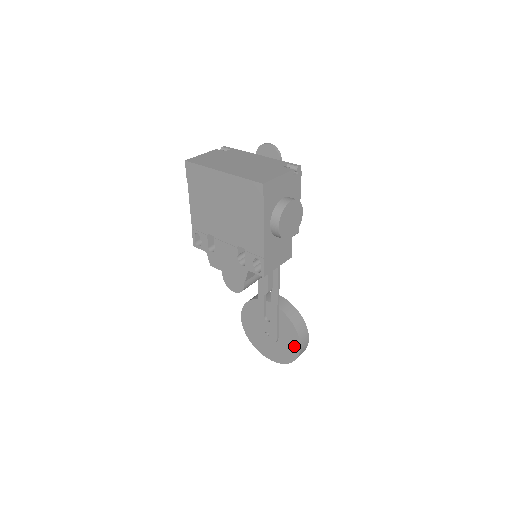
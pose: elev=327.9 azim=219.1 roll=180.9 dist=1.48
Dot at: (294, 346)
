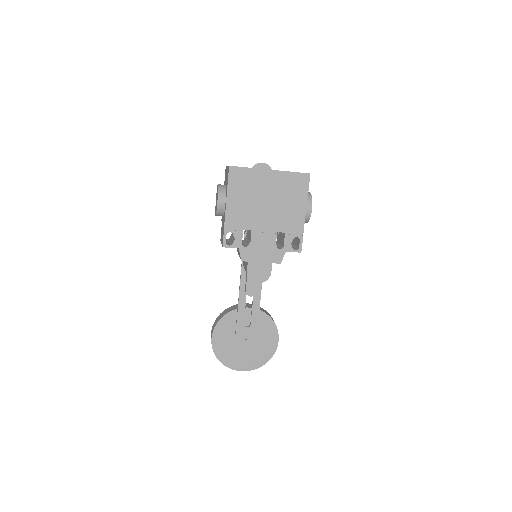
Dot at: (272, 342)
